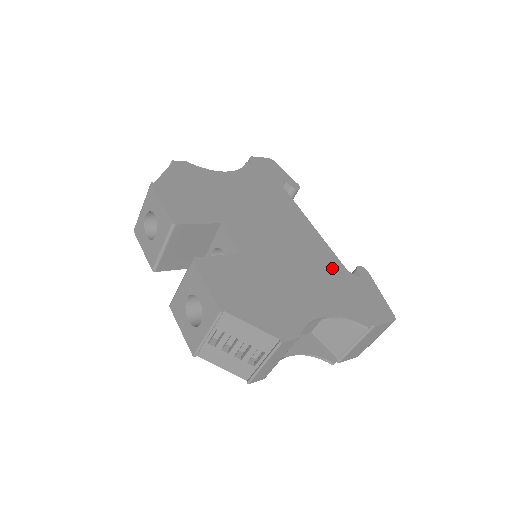
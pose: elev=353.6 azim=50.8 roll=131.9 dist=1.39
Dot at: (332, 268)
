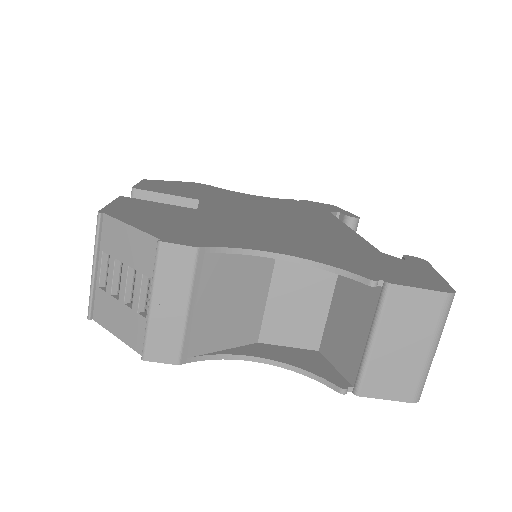
Dot at: (349, 244)
